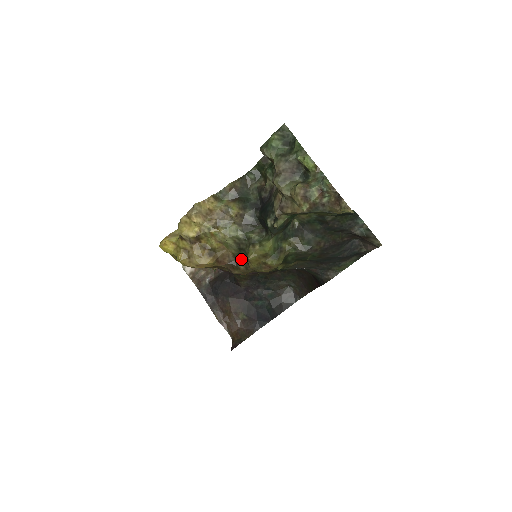
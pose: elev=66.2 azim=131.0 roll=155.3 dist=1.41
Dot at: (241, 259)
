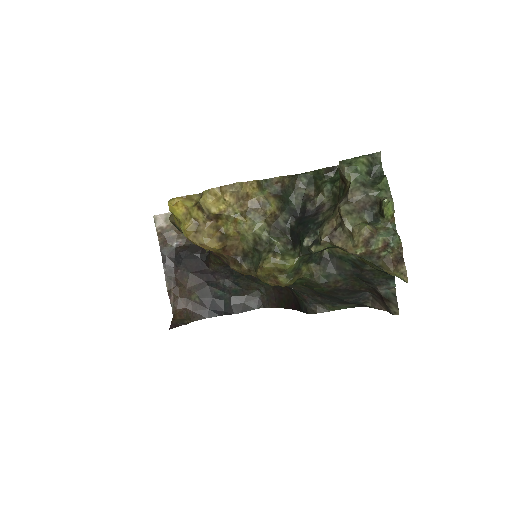
Dot at: (249, 258)
